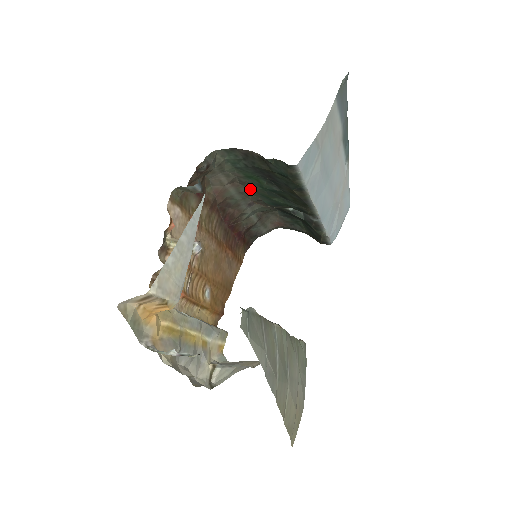
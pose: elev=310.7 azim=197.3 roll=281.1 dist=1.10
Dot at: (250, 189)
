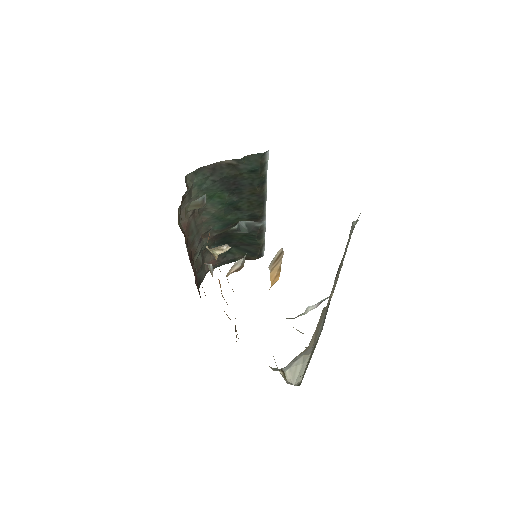
Dot at: (206, 216)
